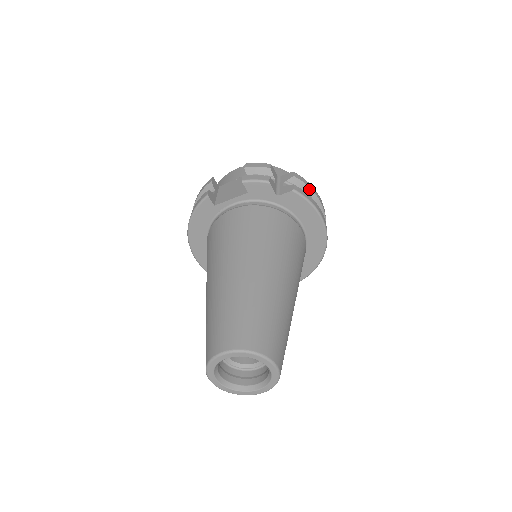
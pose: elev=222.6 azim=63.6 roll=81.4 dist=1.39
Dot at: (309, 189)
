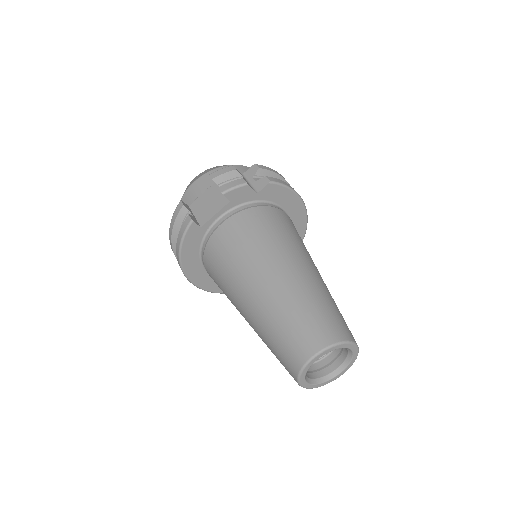
Dot at: (275, 174)
